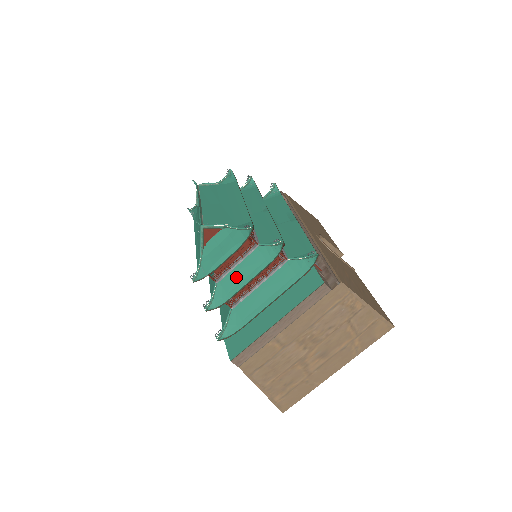
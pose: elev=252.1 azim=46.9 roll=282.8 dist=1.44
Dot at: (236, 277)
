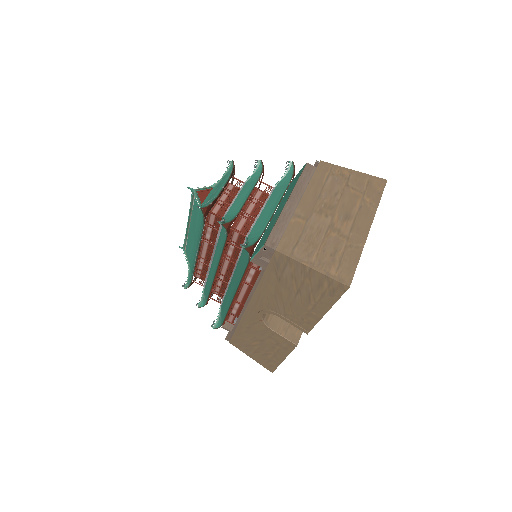
Dot at: (237, 203)
